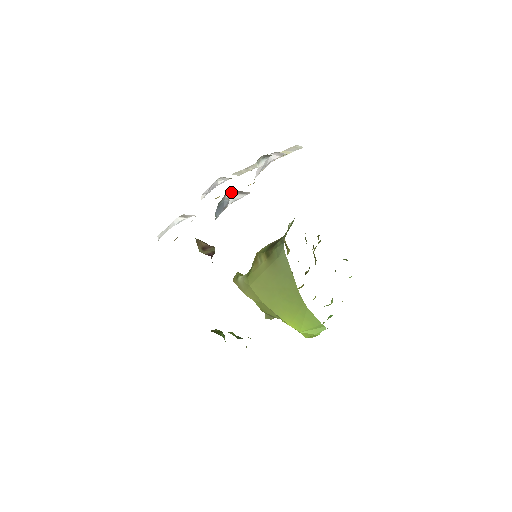
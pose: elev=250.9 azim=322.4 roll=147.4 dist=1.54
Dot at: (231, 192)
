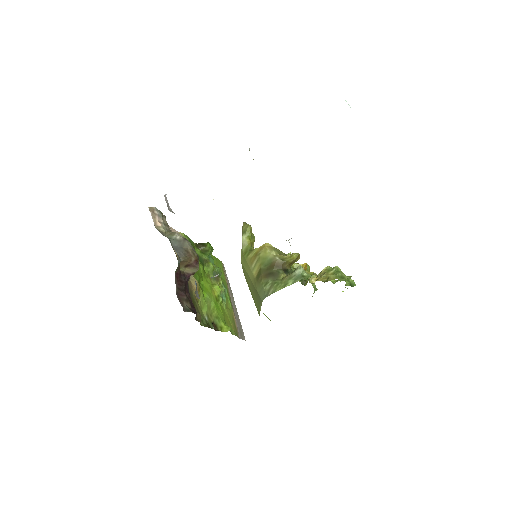
Dot at: occluded
